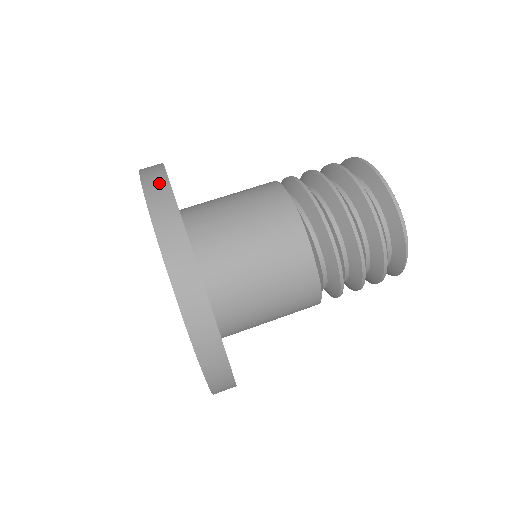
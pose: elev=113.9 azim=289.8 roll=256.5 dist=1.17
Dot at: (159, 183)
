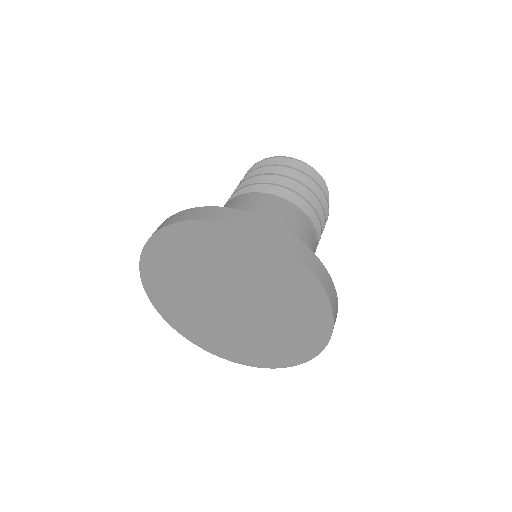
Dot at: occluded
